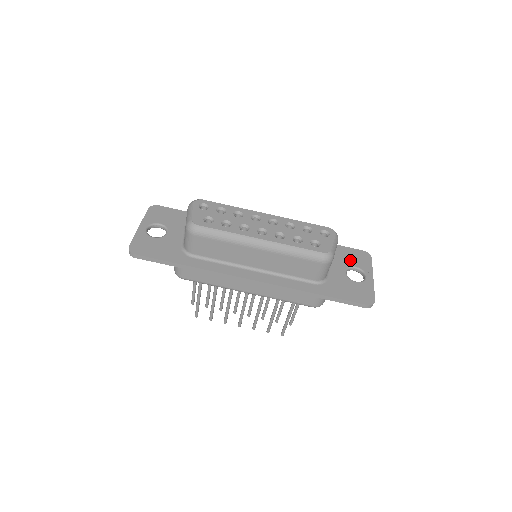
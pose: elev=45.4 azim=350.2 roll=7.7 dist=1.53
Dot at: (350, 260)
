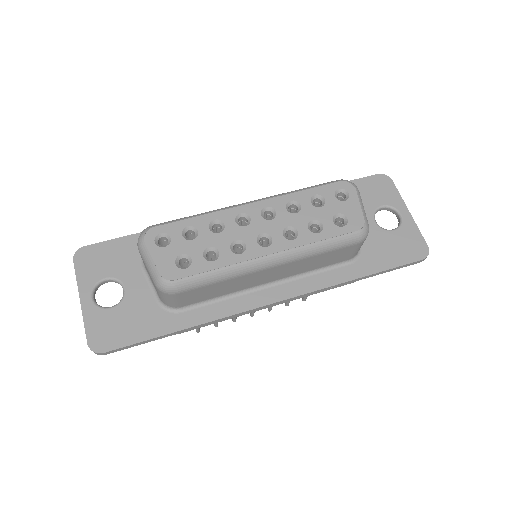
Dot at: (371, 199)
